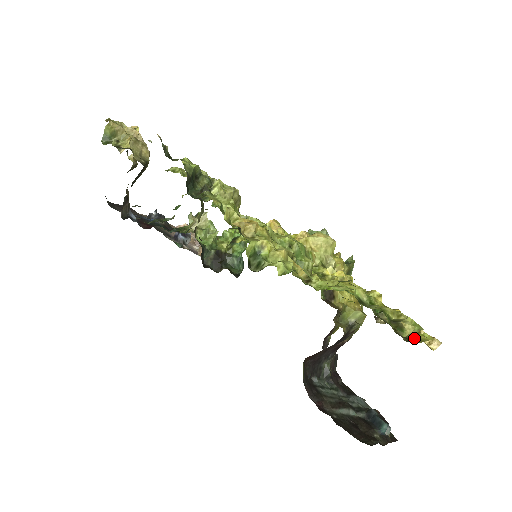
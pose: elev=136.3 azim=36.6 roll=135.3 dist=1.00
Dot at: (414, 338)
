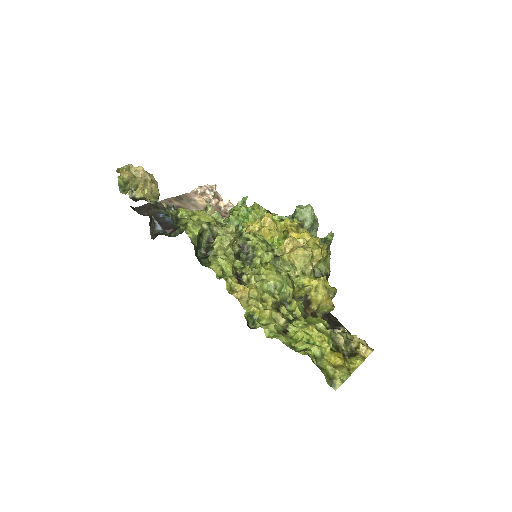
Dot at: (349, 367)
